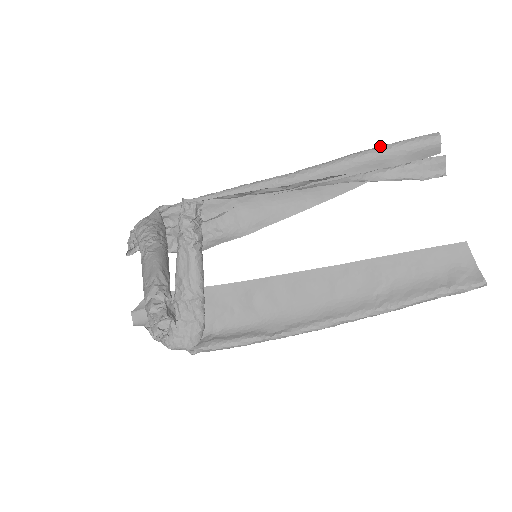
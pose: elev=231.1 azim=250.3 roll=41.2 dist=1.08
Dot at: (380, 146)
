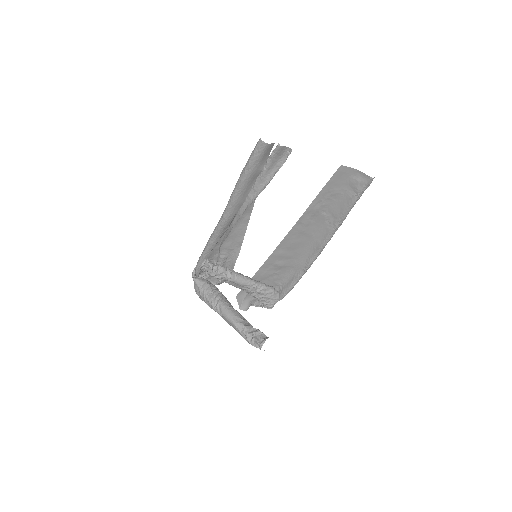
Dot at: (242, 172)
